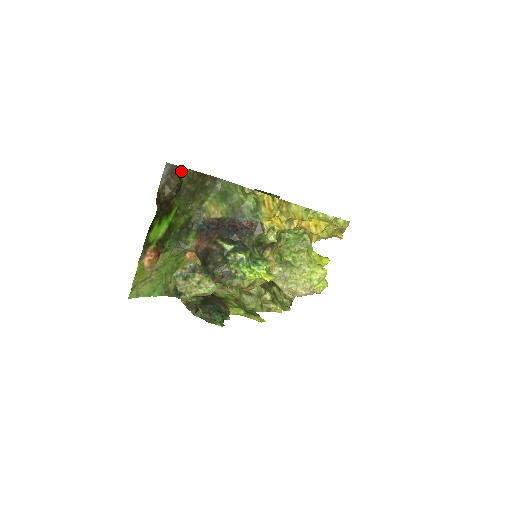
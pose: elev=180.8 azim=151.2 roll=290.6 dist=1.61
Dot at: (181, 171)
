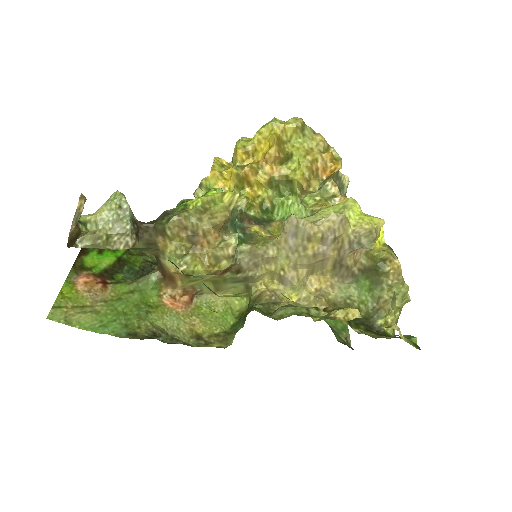
Dot at: occluded
